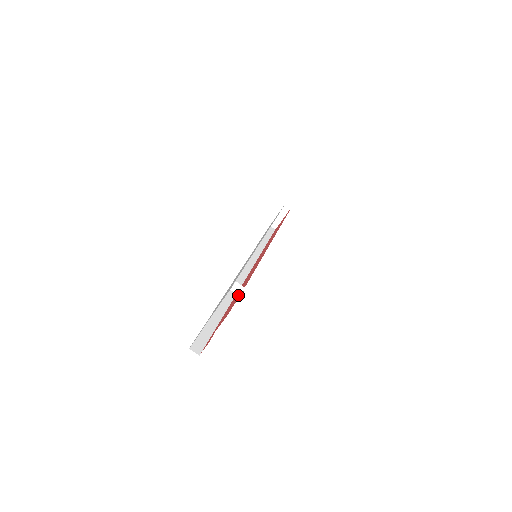
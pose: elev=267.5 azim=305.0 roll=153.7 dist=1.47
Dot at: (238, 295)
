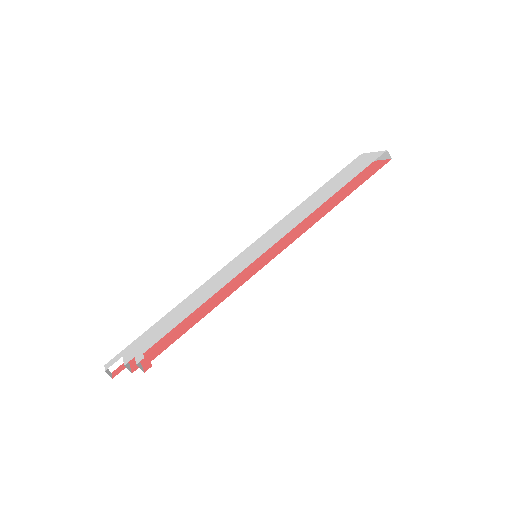
Dot at: (171, 336)
